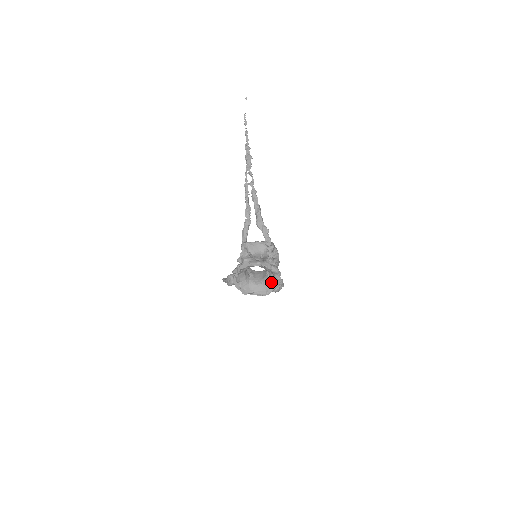
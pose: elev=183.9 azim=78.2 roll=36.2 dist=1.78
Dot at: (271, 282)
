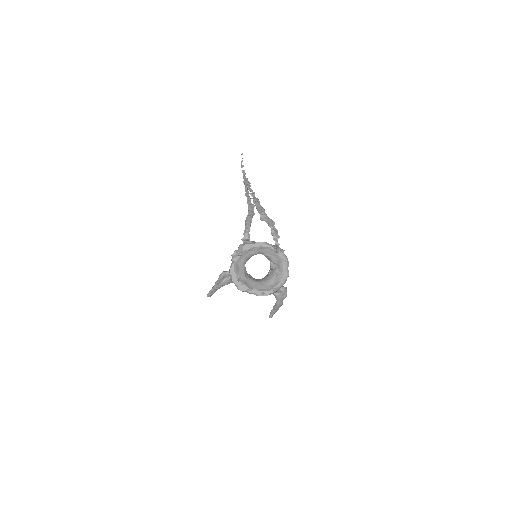
Dot at: (275, 278)
